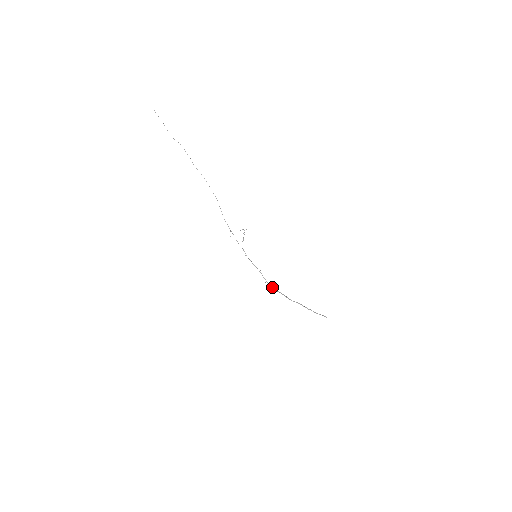
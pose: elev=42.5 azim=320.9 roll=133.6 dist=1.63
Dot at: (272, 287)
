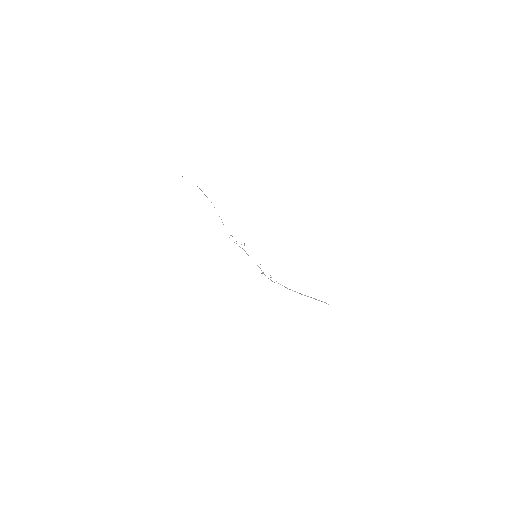
Dot at: (272, 281)
